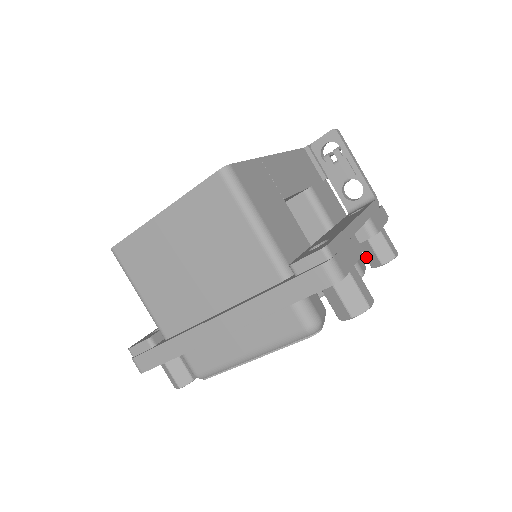
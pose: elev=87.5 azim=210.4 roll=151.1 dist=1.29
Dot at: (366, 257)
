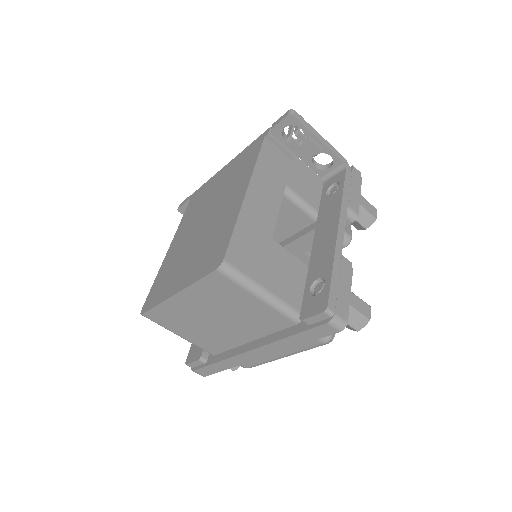
Dot at: occluded
